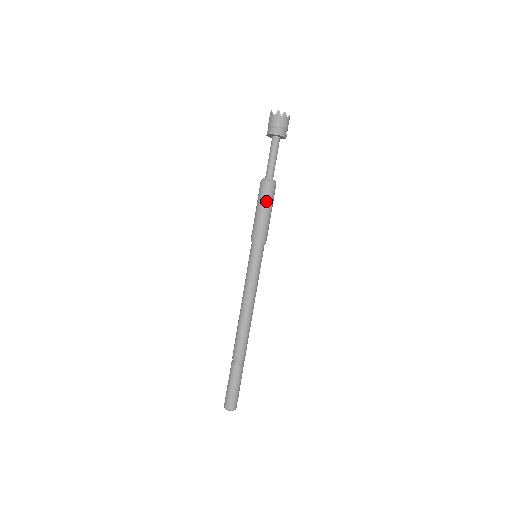
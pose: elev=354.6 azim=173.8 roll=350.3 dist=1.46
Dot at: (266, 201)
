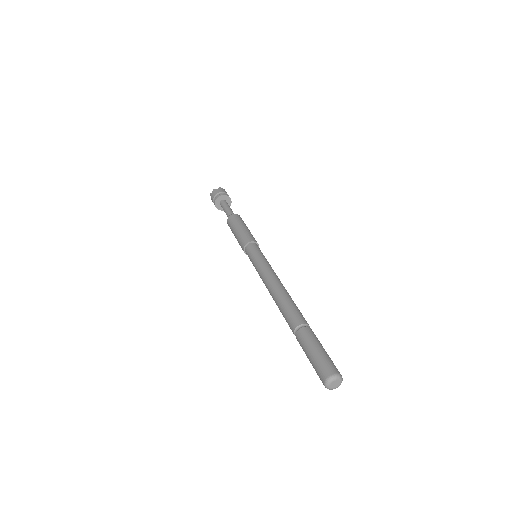
Dot at: (233, 226)
